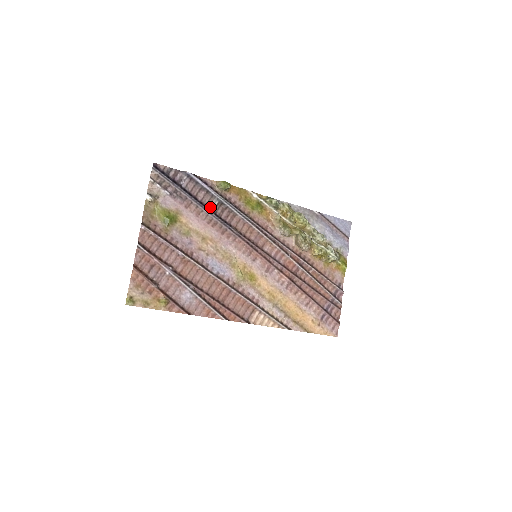
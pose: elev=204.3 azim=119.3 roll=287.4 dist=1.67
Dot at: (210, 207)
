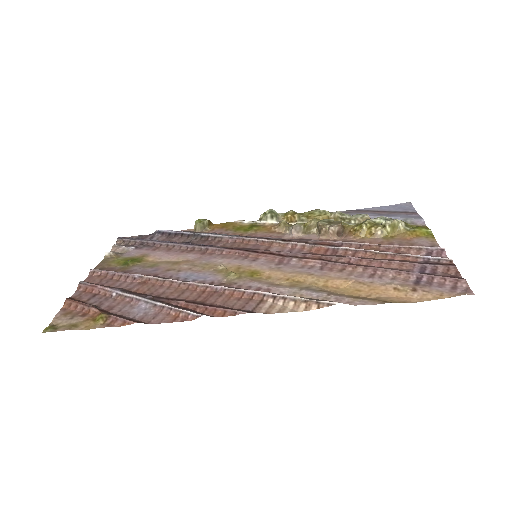
Dot at: (185, 242)
